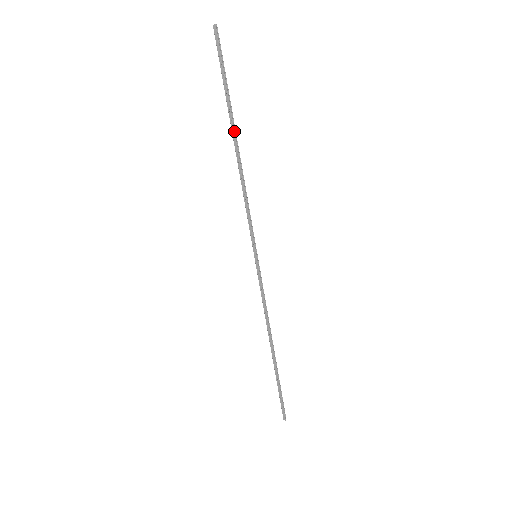
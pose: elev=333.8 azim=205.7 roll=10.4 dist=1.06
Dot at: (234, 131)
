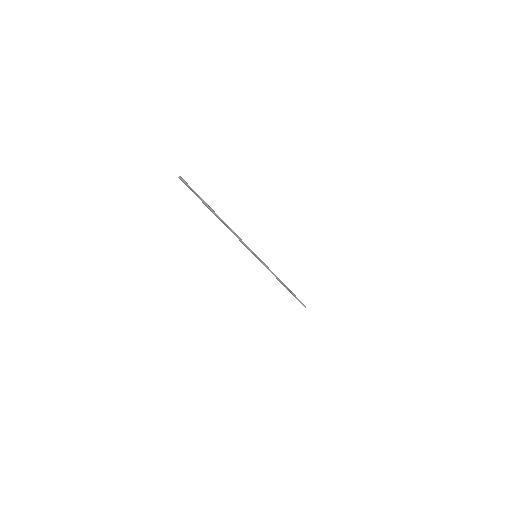
Dot at: (216, 215)
